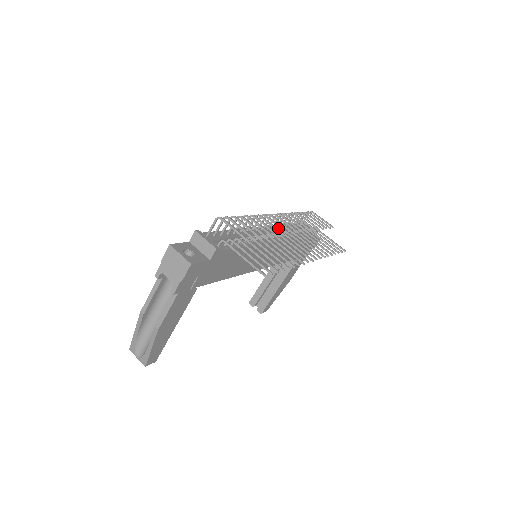
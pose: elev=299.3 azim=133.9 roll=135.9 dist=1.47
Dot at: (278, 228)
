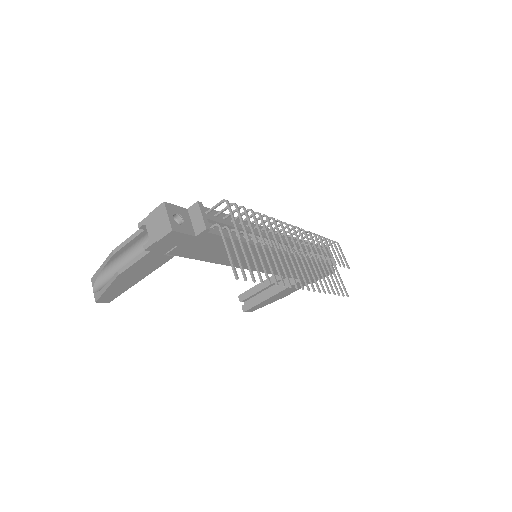
Dot at: occluded
